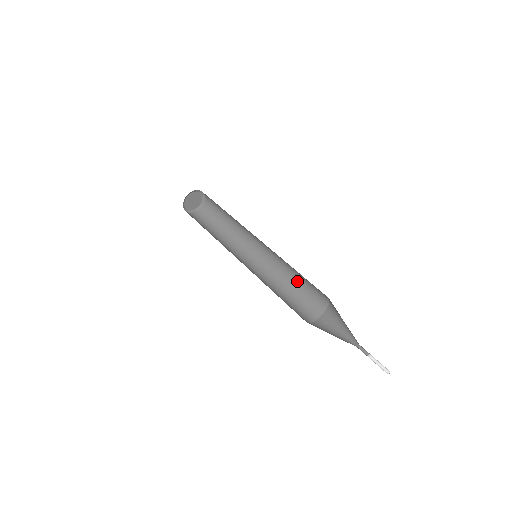
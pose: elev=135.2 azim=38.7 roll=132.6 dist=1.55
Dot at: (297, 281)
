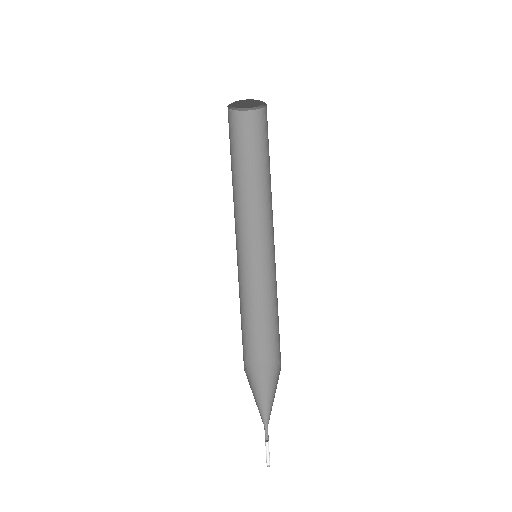
Dot at: (276, 314)
